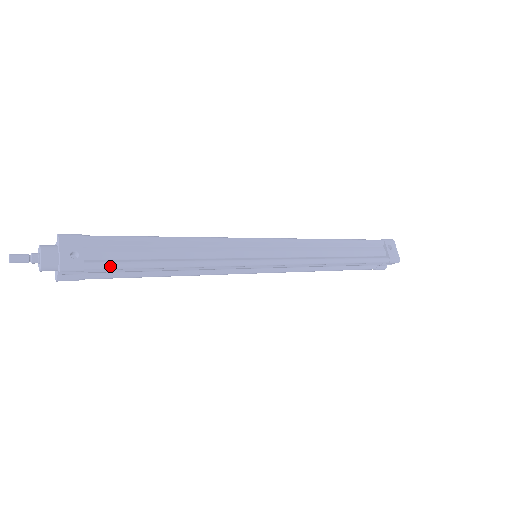
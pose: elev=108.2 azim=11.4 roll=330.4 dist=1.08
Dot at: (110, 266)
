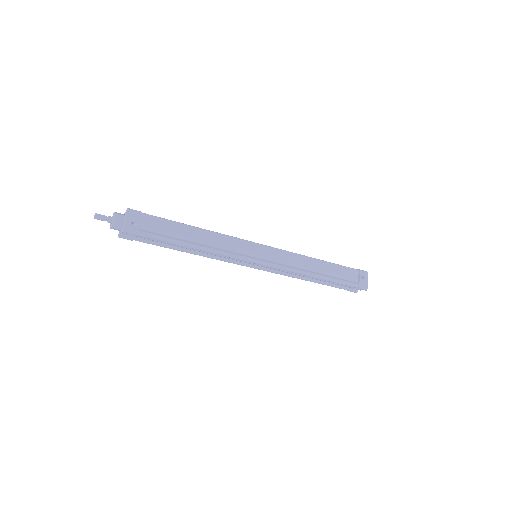
Dot at: (154, 237)
